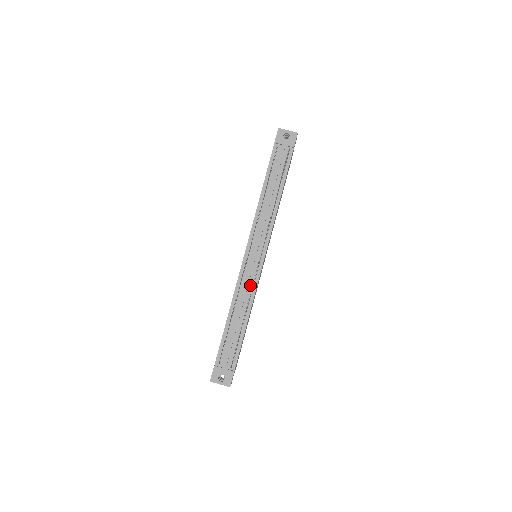
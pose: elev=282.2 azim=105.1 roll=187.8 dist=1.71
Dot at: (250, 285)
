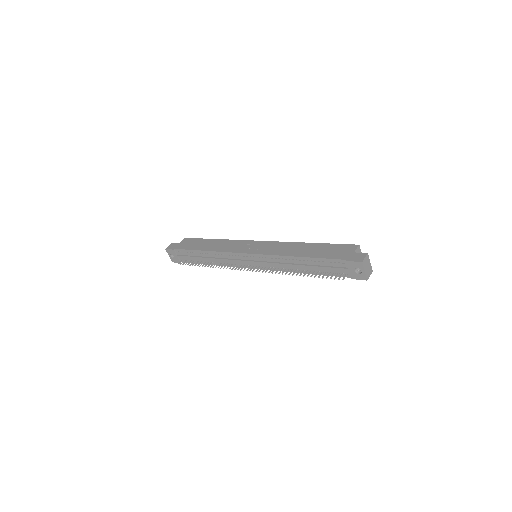
Dot at: (230, 262)
